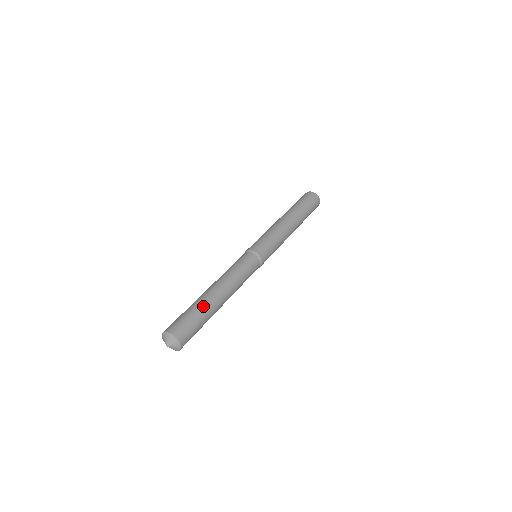
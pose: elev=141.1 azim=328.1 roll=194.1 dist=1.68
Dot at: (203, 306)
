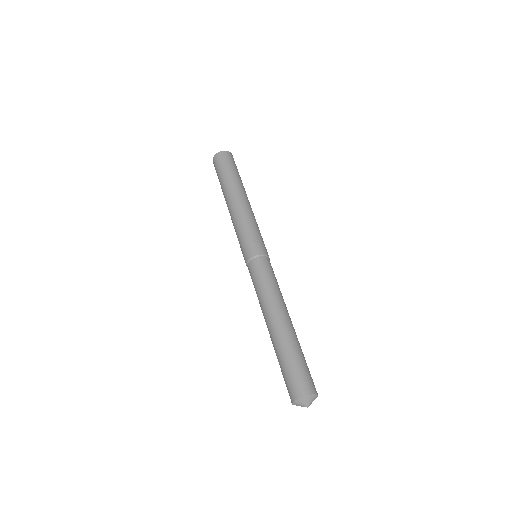
Dot at: (298, 345)
